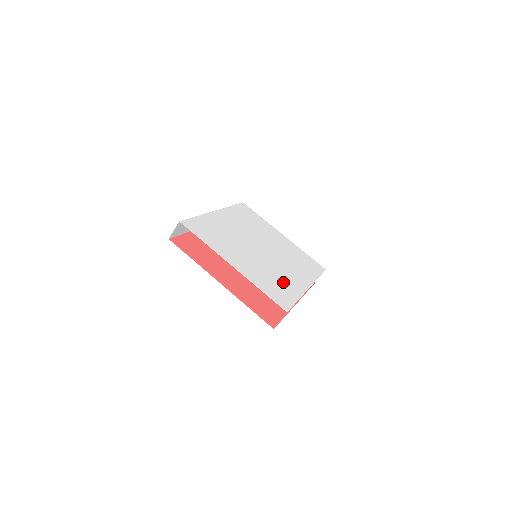
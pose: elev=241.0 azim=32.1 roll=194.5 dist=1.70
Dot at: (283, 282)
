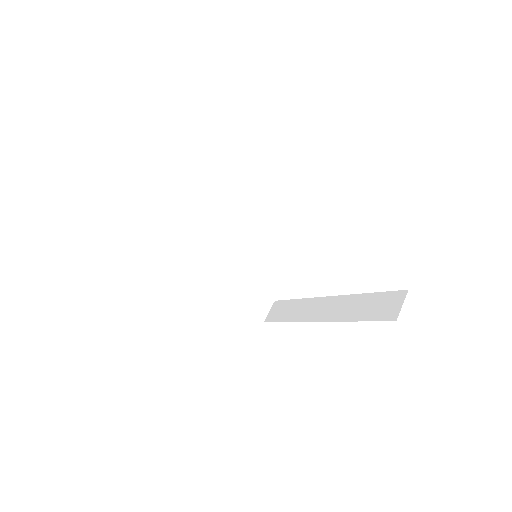
Dot at: occluded
